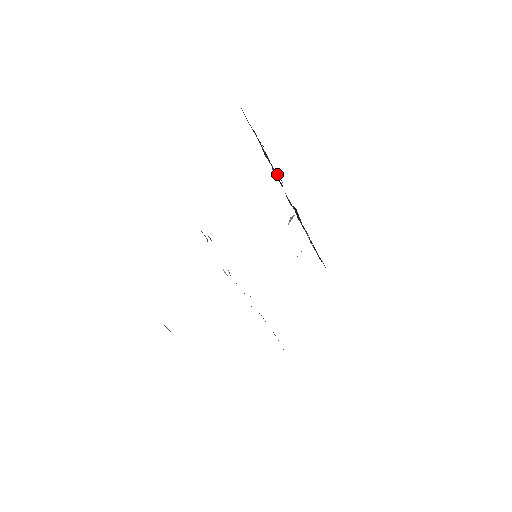
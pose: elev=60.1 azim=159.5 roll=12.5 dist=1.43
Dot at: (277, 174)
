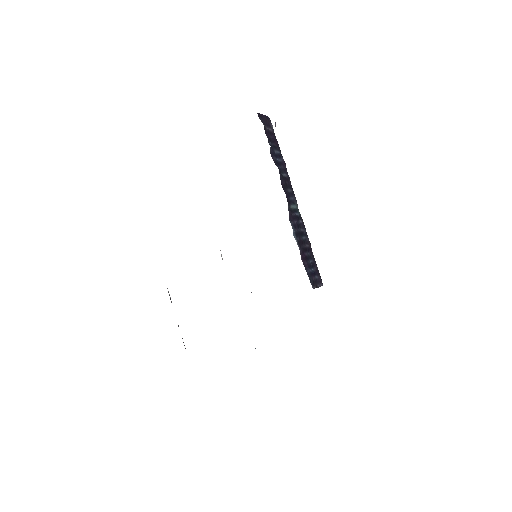
Dot at: (285, 178)
